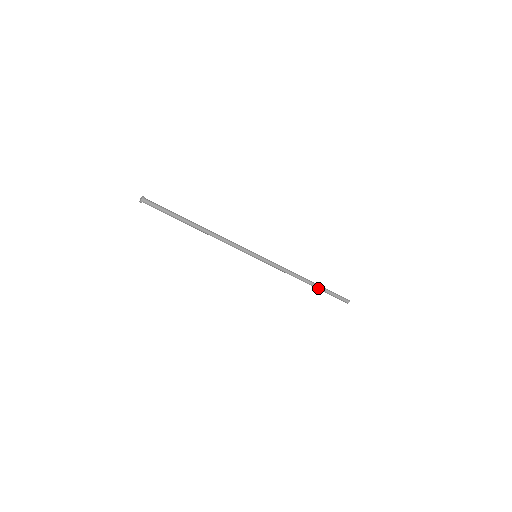
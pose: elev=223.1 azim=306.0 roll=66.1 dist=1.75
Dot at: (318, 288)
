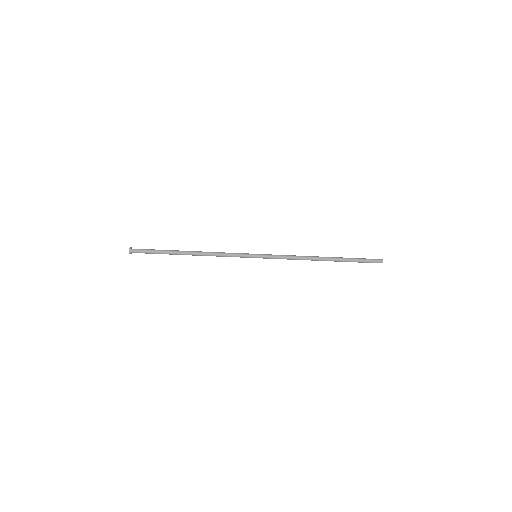
Dot at: (338, 260)
